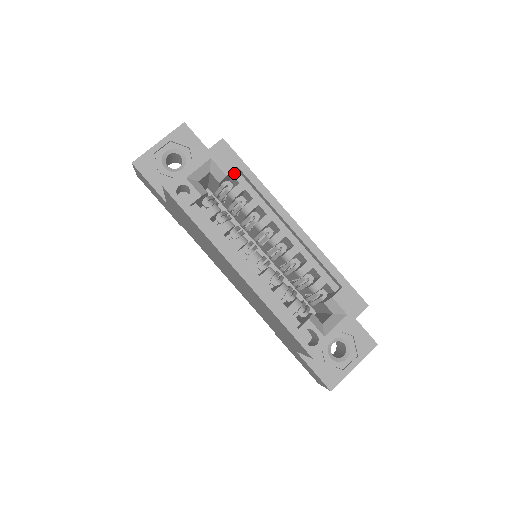
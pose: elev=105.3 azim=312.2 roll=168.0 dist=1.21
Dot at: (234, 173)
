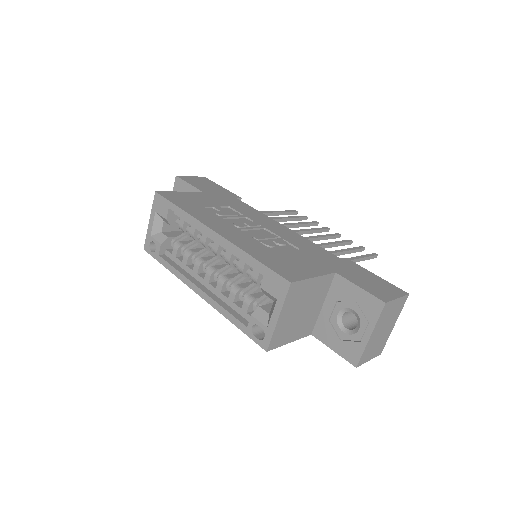
Dot at: occluded
